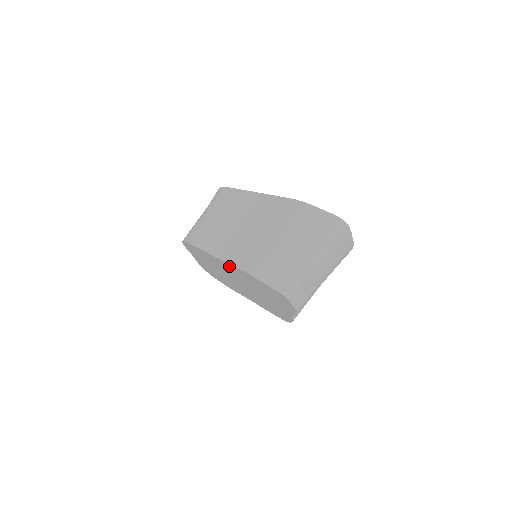
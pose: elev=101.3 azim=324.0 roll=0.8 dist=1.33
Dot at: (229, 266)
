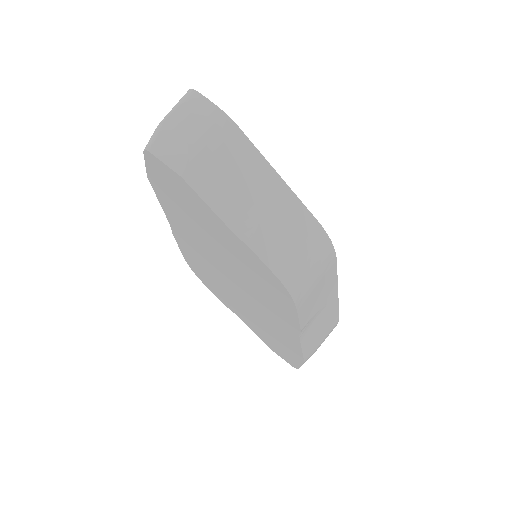
Dot at: (169, 213)
